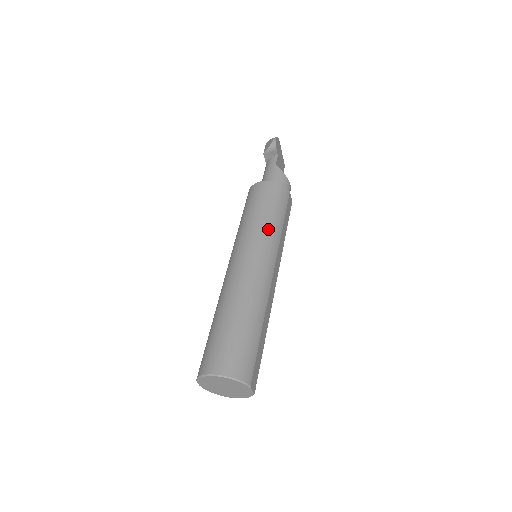
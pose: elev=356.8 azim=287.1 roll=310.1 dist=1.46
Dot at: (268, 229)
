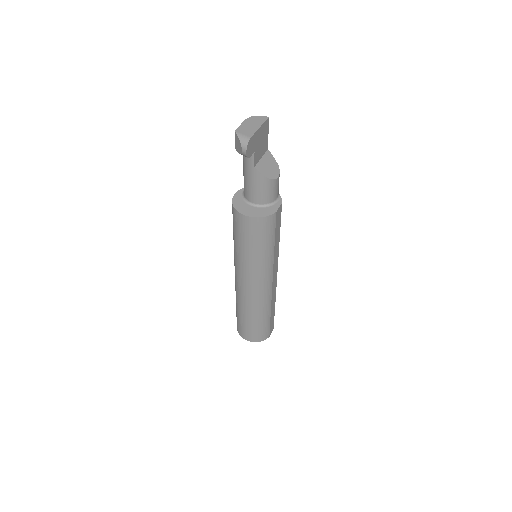
Dot at: (260, 263)
